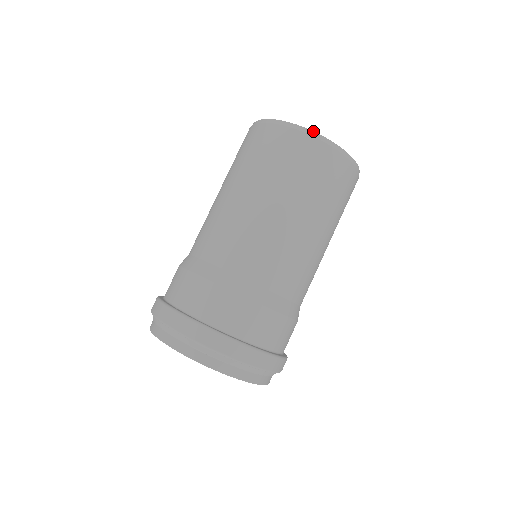
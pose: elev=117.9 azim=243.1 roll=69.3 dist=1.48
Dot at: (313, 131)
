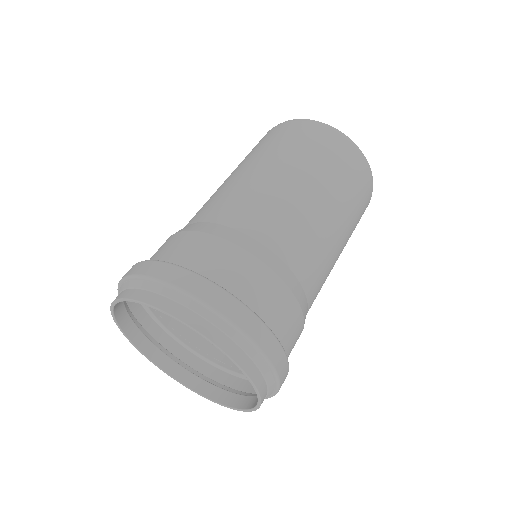
Dot at: occluded
